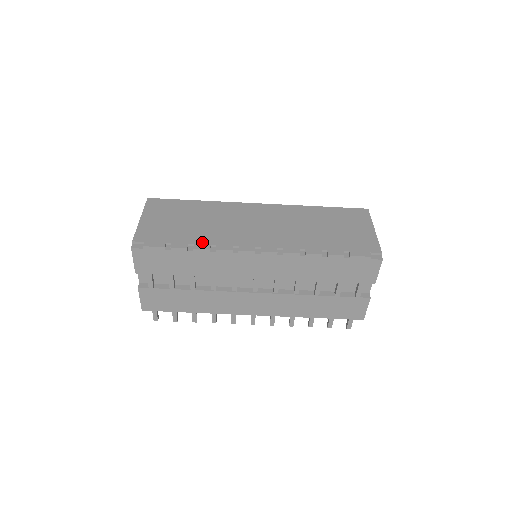
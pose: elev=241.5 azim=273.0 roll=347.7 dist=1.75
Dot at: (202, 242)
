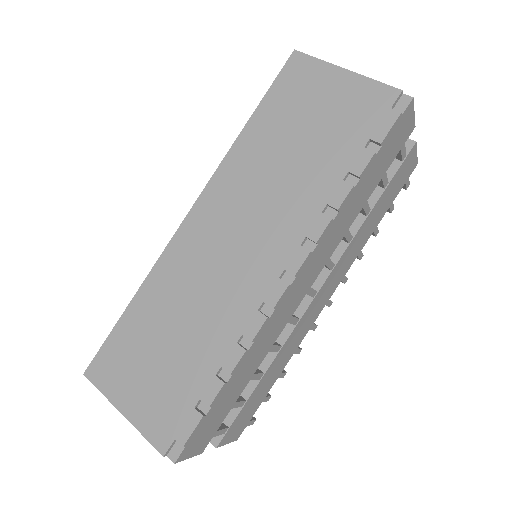
Dot at: (224, 353)
